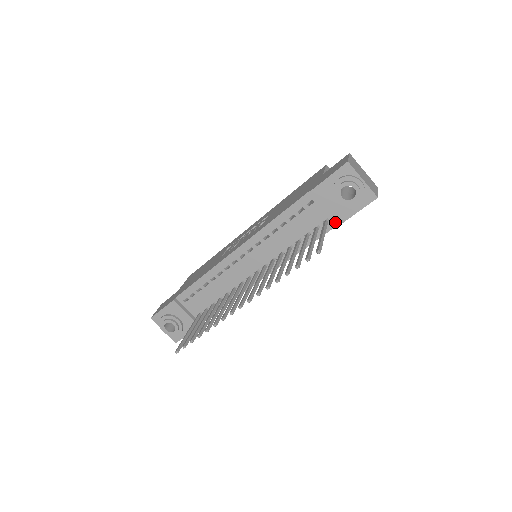
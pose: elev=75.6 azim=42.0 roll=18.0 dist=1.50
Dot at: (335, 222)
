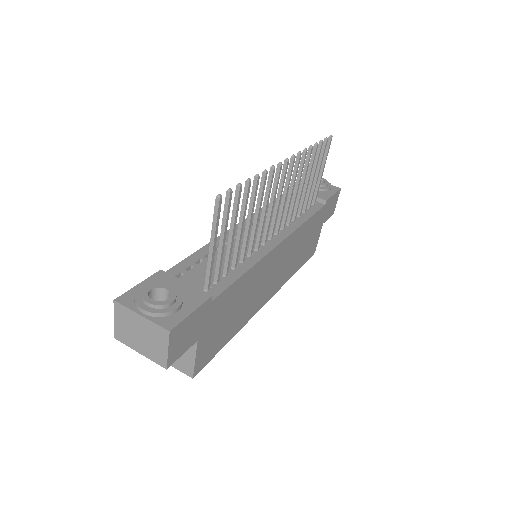
Dot at: (321, 204)
